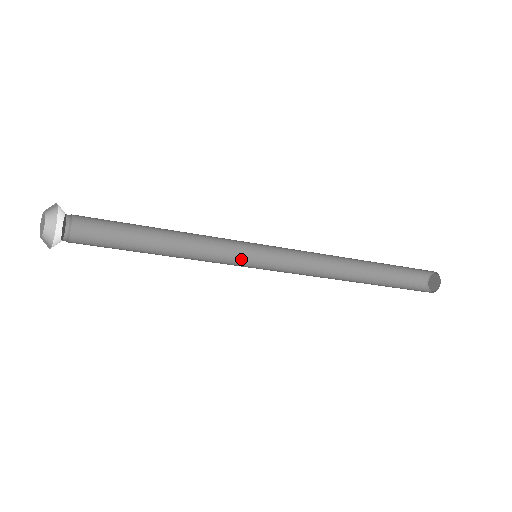
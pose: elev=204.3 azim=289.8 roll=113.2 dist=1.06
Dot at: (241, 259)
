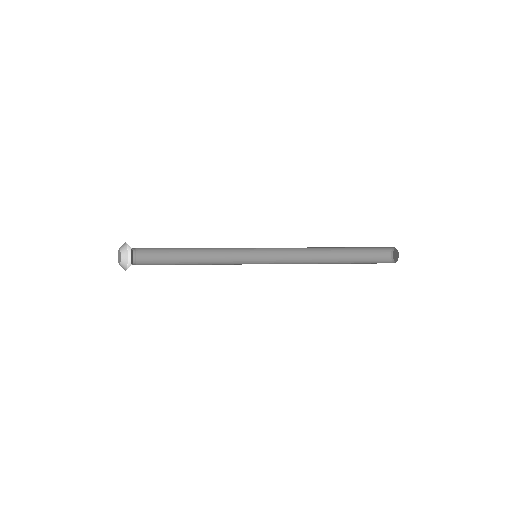
Dot at: (247, 261)
